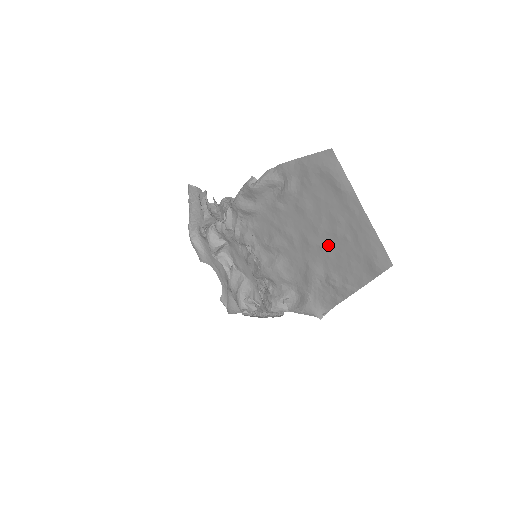
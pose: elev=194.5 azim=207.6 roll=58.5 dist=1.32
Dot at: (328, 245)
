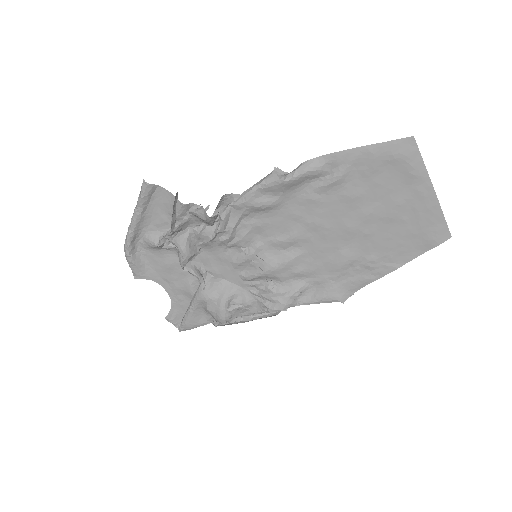
Dot at: (376, 229)
